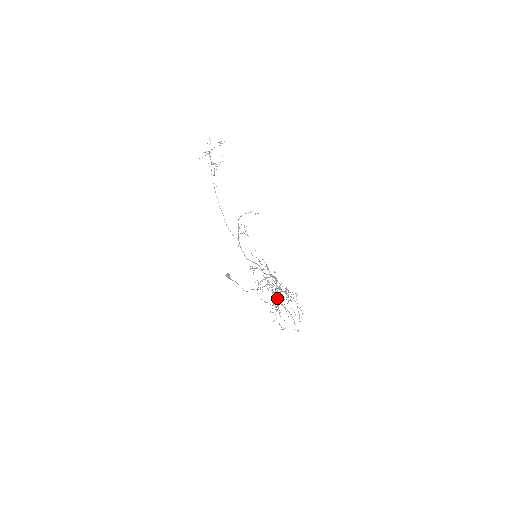
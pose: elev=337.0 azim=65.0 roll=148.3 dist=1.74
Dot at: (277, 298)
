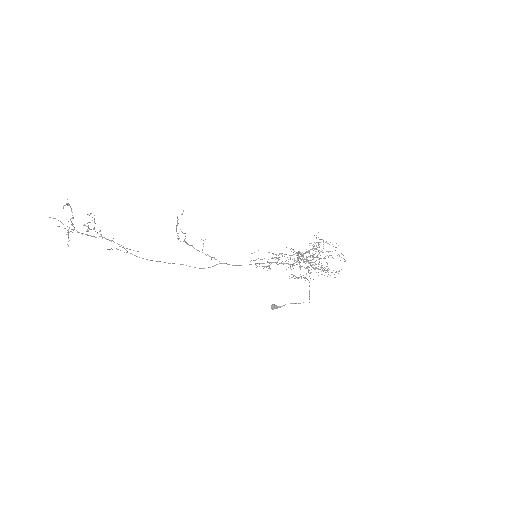
Dot at: occluded
